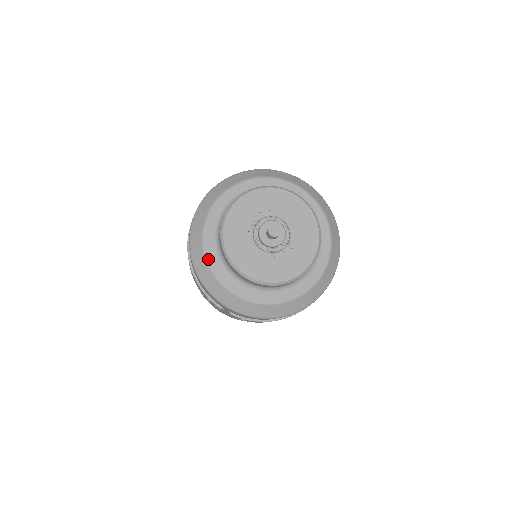
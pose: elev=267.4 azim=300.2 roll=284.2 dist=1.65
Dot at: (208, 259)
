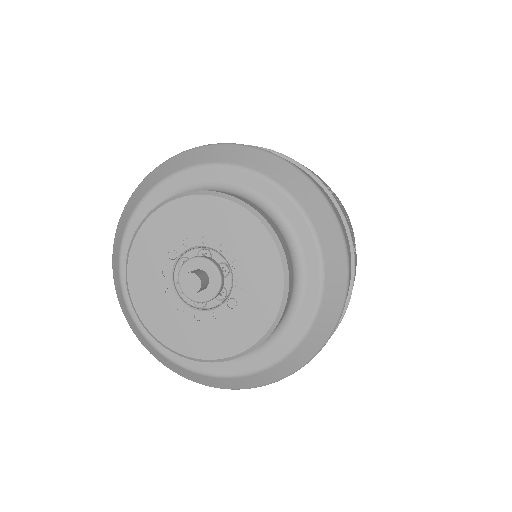
Dot at: (124, 291)
